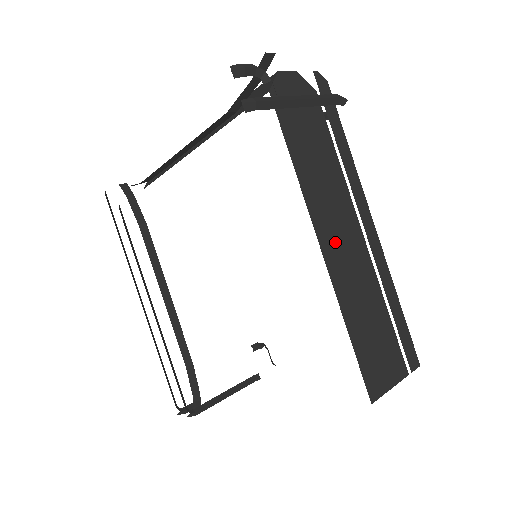
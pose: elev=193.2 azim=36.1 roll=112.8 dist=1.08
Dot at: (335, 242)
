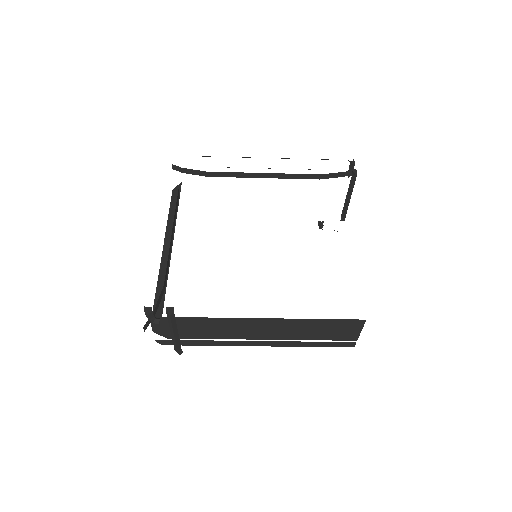
Dot at: occluded
